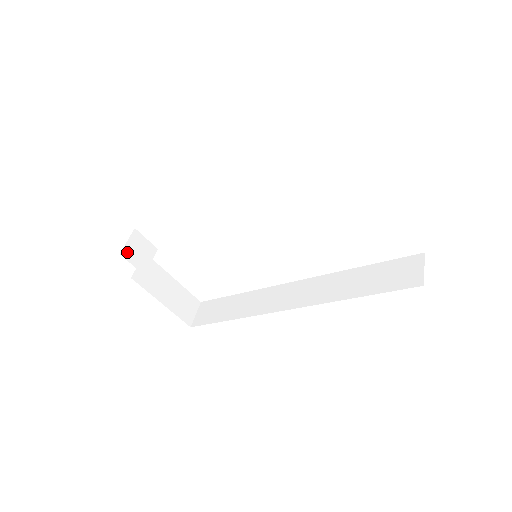
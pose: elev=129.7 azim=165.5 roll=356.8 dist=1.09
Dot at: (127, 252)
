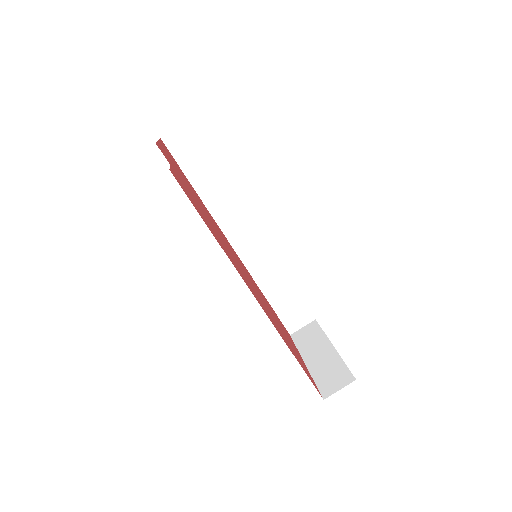
Dot at: occluded
